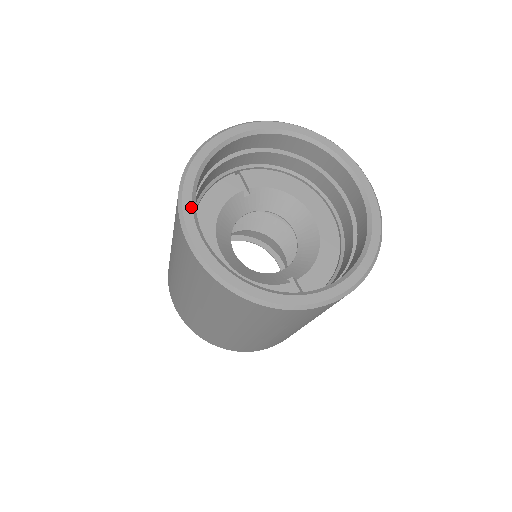
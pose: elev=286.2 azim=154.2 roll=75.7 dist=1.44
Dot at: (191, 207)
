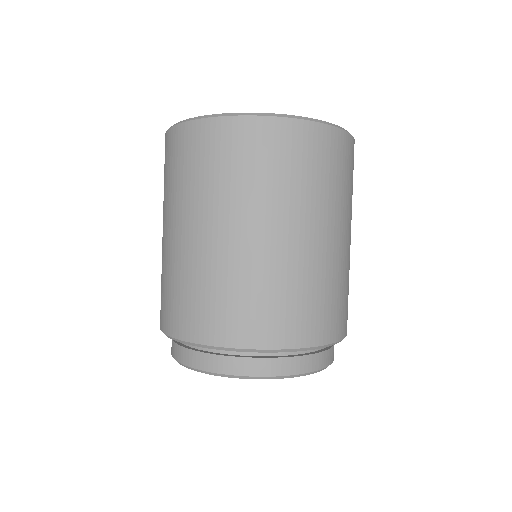
Dot at: occluded
